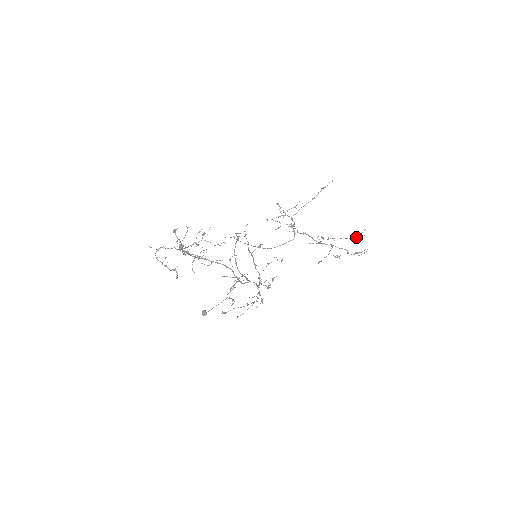
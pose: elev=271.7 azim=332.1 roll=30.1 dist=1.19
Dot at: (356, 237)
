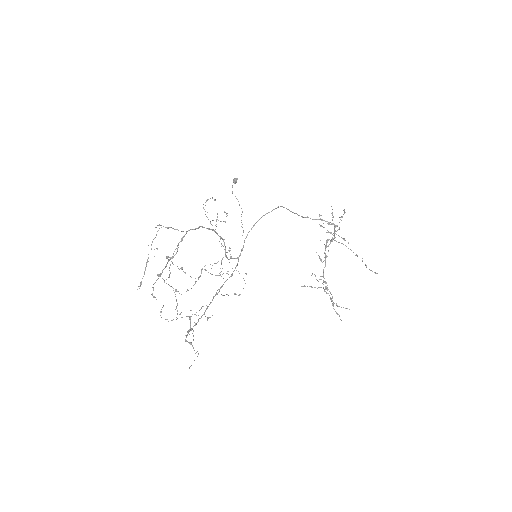
Dot at: occluded
